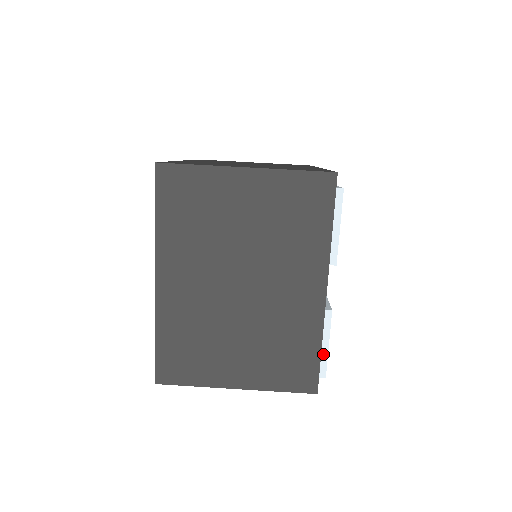
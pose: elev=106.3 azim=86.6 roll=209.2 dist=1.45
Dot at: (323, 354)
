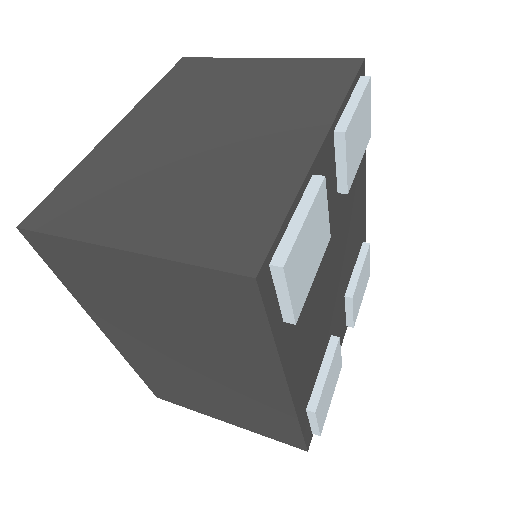
Dot at: (291, 230)
